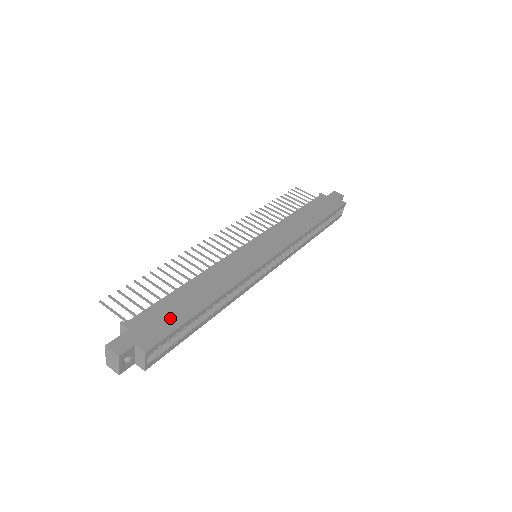
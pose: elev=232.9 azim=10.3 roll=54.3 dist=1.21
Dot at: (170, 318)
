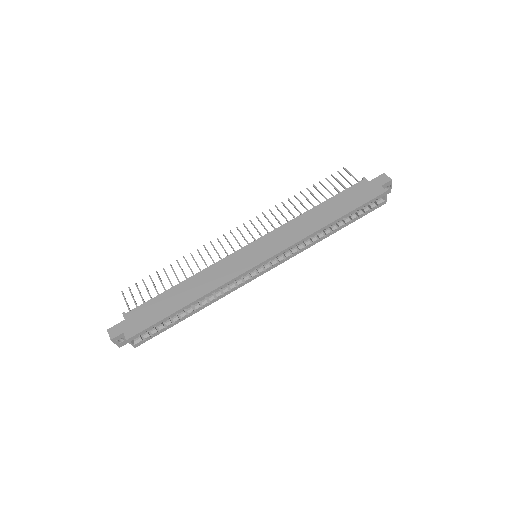
Dot at: (153, 314)
